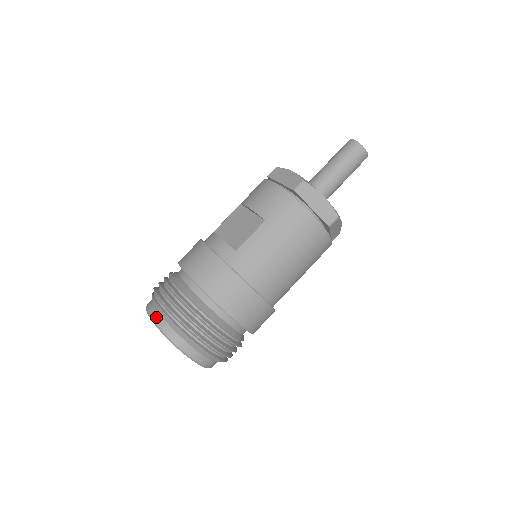
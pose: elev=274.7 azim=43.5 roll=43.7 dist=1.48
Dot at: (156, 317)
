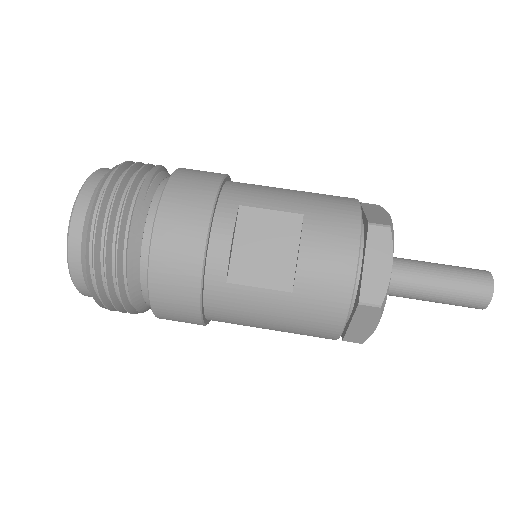
Dot at: (75, 234)
